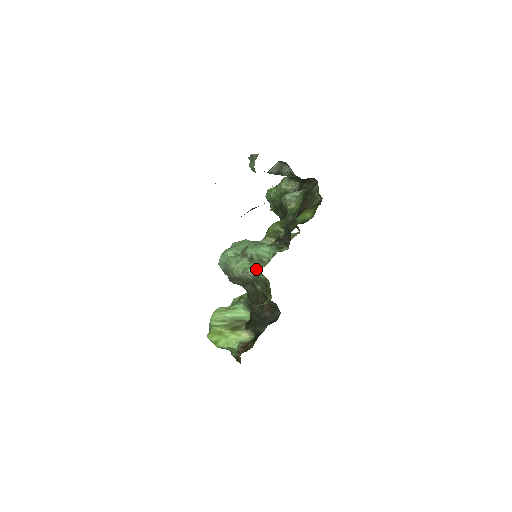
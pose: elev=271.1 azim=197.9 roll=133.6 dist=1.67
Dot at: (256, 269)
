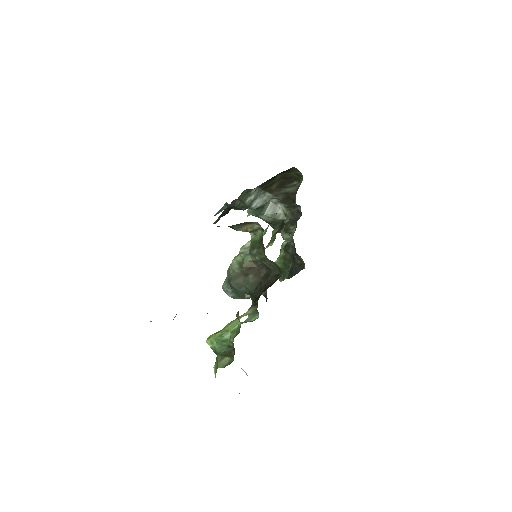
Dot at: (250, 233)
